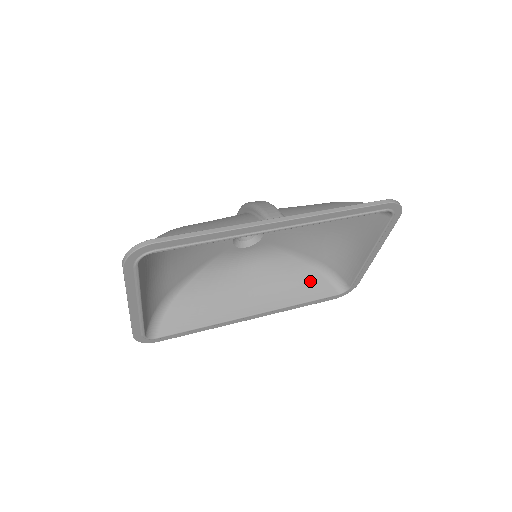
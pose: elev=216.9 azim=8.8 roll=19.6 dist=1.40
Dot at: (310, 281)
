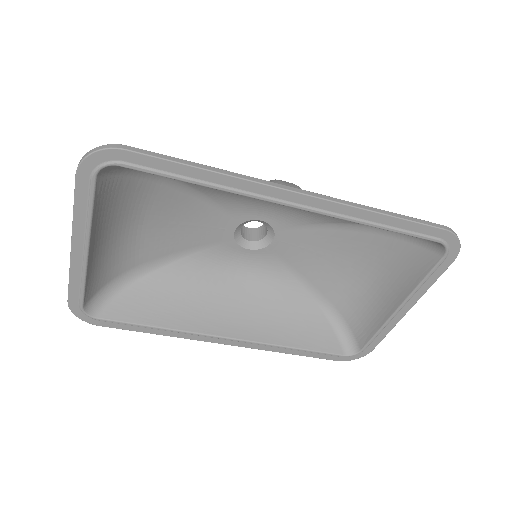
Dot at: (313, 325)
